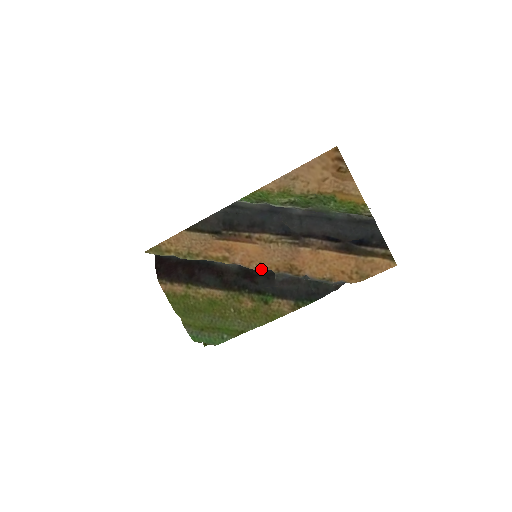
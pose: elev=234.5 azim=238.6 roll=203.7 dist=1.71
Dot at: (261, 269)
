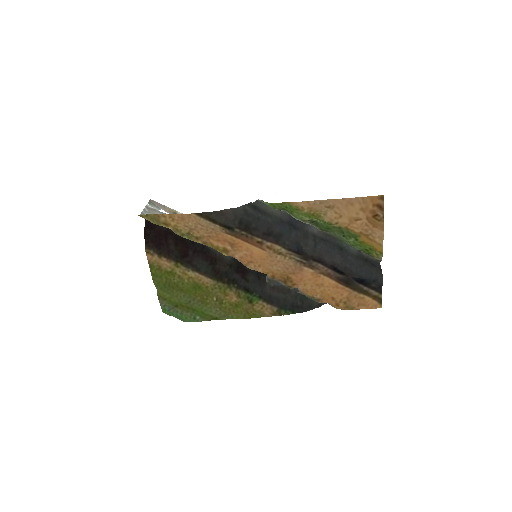
Dot at: occluded
